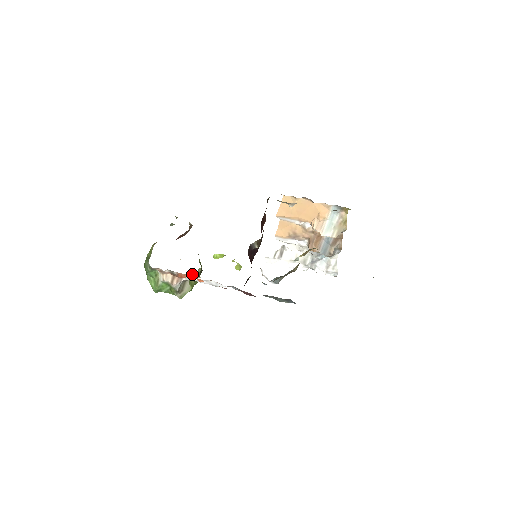
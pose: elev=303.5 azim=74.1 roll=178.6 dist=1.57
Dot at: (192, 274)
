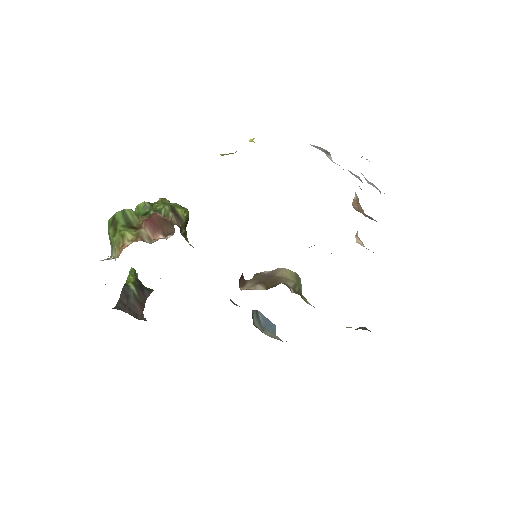
Dot at: occluded
